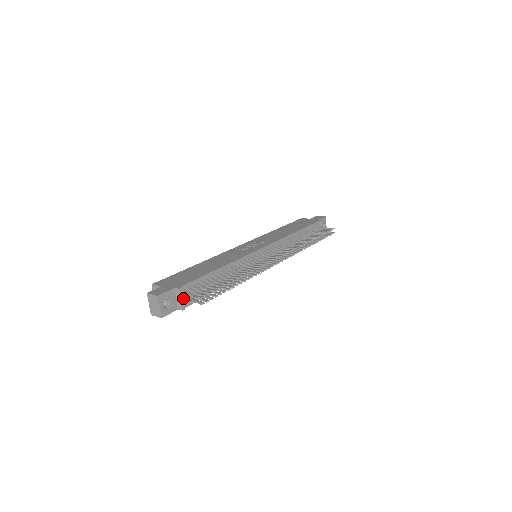
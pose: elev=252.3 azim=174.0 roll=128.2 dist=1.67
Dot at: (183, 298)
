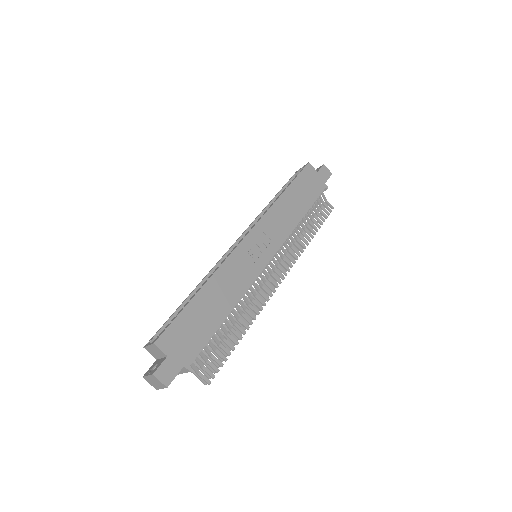
Dot at: occluded
